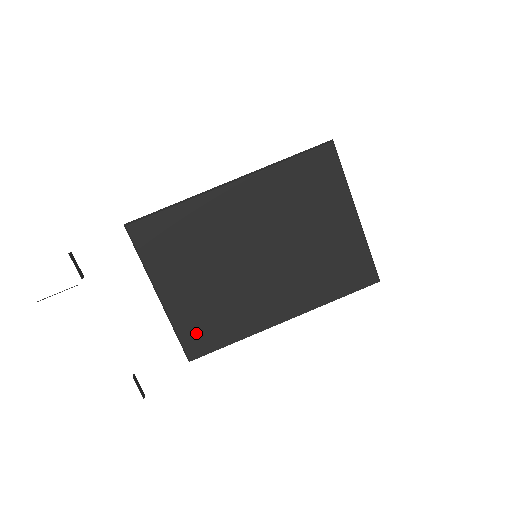
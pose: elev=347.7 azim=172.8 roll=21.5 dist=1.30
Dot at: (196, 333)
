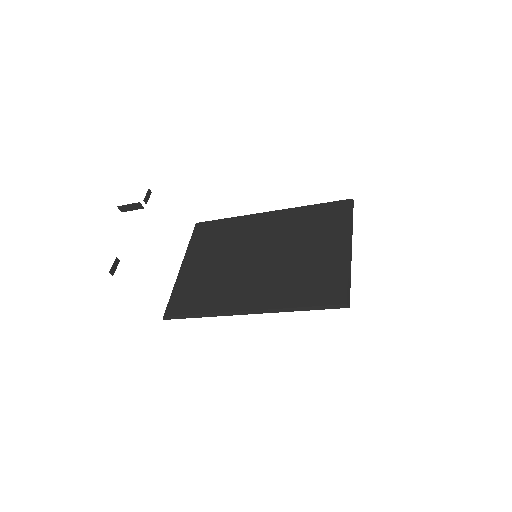
Dot at: (183, 297)
